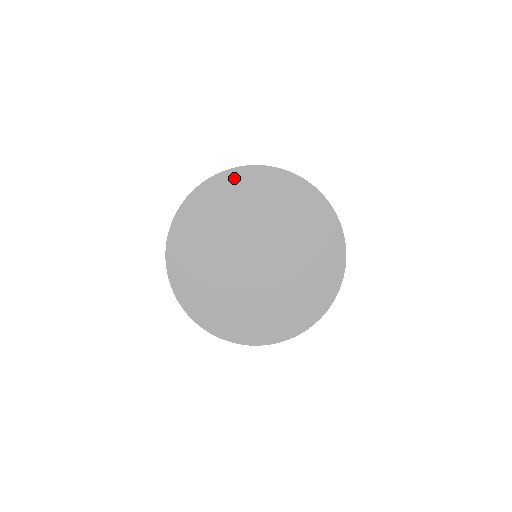
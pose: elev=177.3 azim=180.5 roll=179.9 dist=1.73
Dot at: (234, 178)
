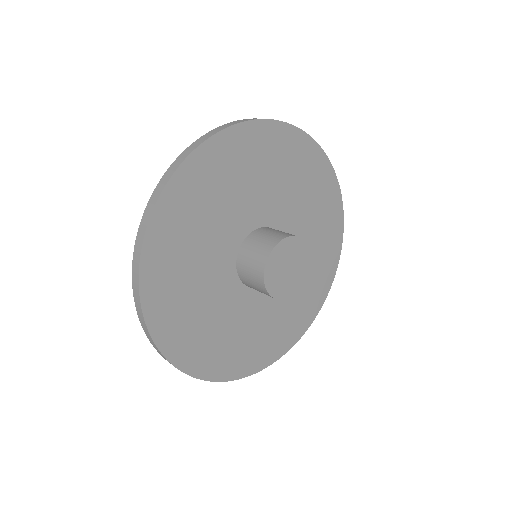
Dot at: (229, 145)
